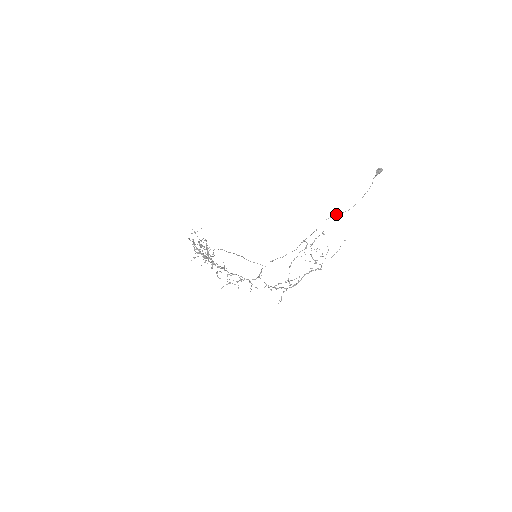
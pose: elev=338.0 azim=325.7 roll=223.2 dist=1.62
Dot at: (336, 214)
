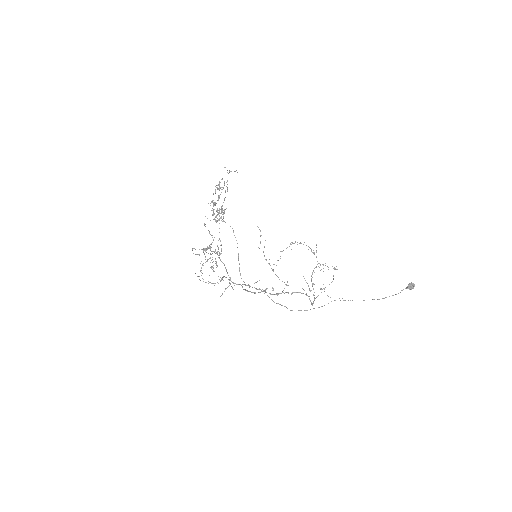
Dot at: (350, 300)
